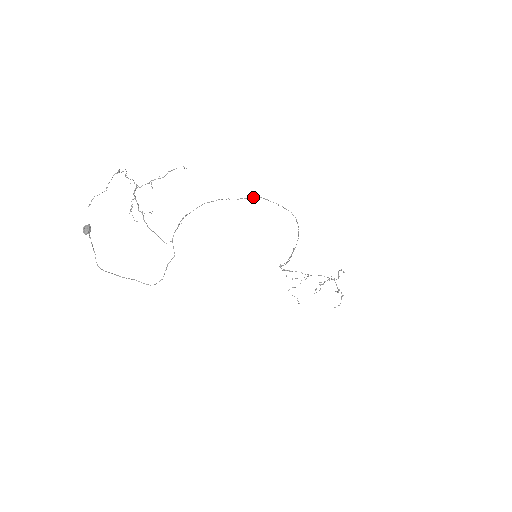
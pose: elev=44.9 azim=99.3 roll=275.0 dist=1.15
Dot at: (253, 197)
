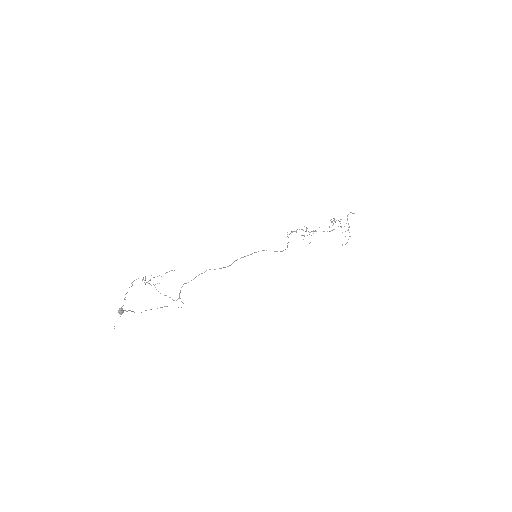
Dot at: occluded
